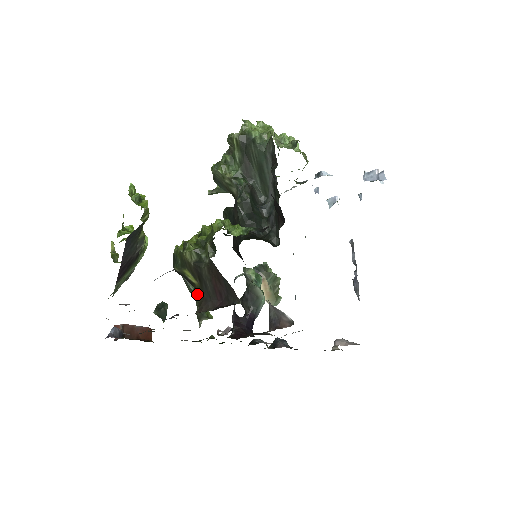
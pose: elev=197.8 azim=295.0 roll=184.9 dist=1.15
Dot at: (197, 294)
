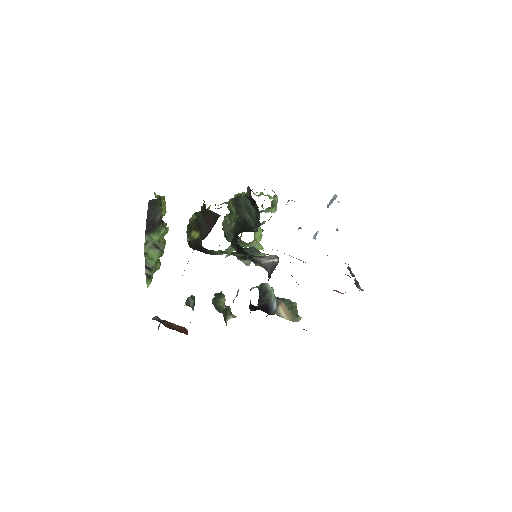
Dot at: (200, 242)
